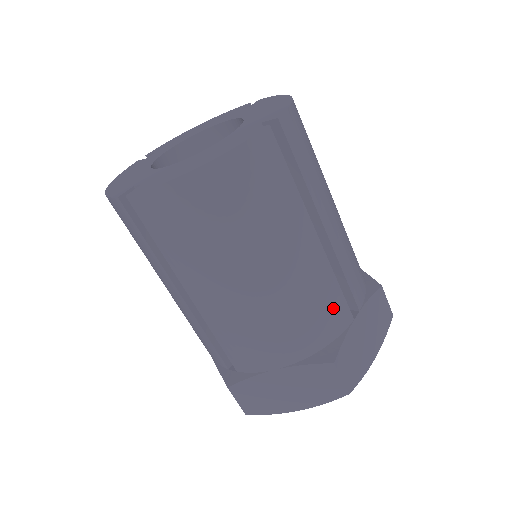
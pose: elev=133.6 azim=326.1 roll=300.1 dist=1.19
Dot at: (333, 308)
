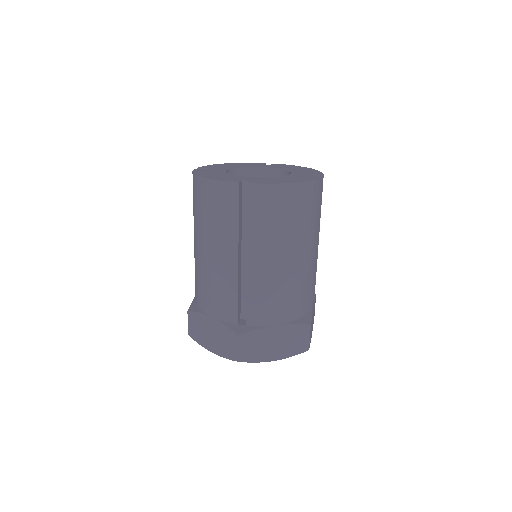
Dot at: (312, 292)
